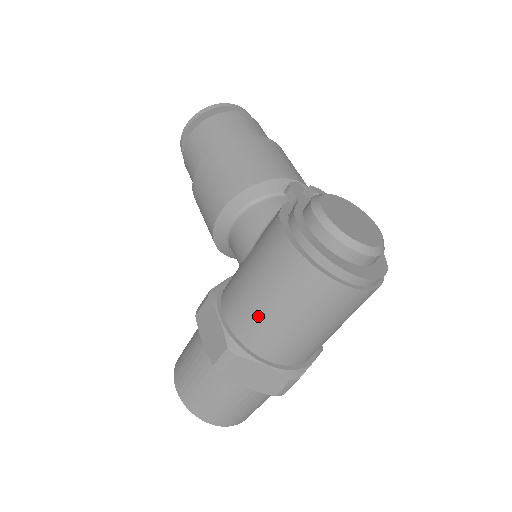
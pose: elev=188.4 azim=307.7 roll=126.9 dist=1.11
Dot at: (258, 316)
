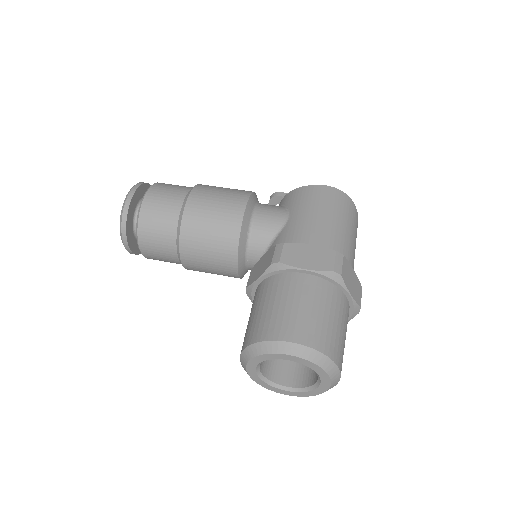
Dot at: (335, 232)
